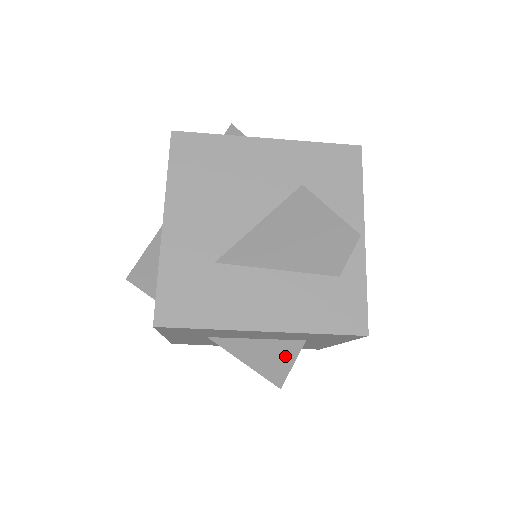
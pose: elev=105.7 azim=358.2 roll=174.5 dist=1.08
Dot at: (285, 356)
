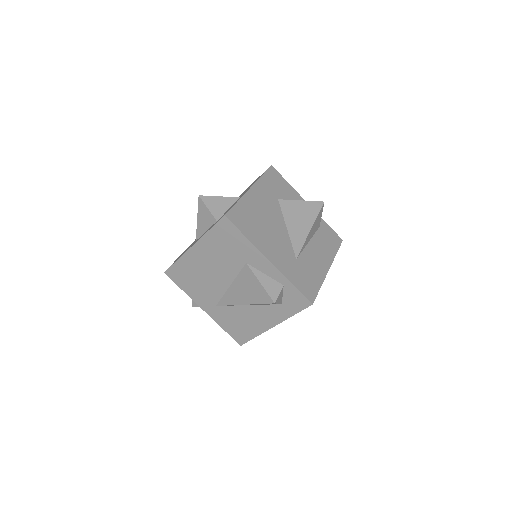
Dot at: occluded
